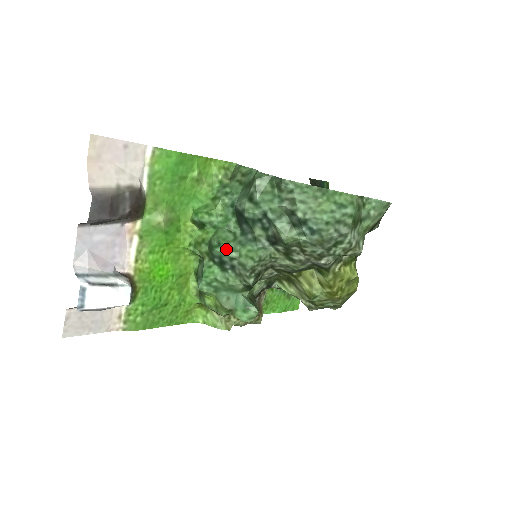
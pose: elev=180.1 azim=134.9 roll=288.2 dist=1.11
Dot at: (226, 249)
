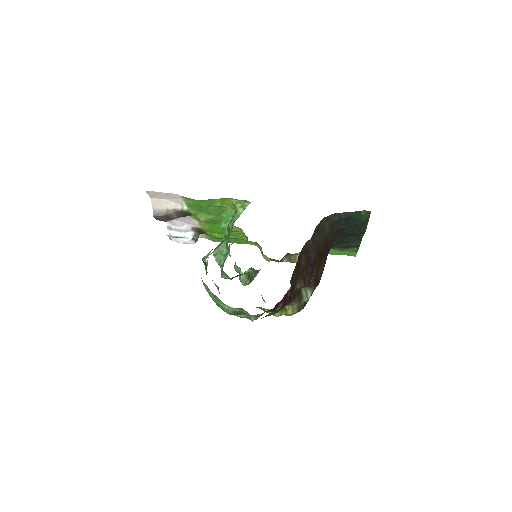
Dot at: (218, 259)
